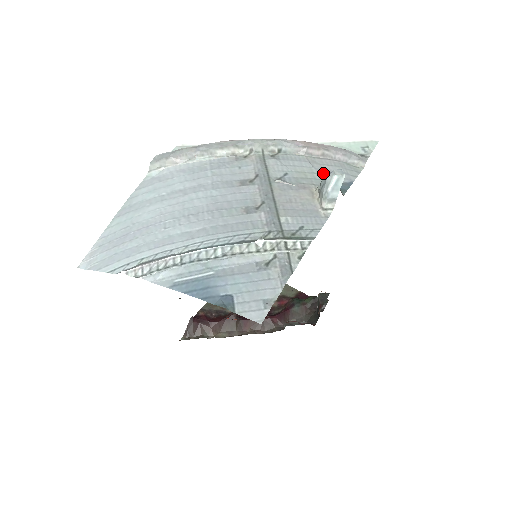
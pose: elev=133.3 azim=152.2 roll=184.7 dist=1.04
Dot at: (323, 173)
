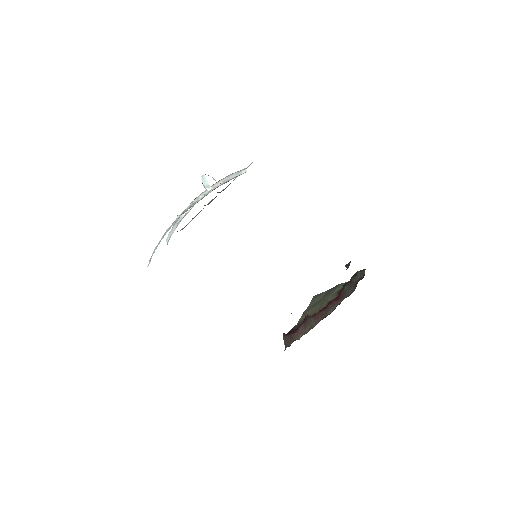
Dot at: occluded
